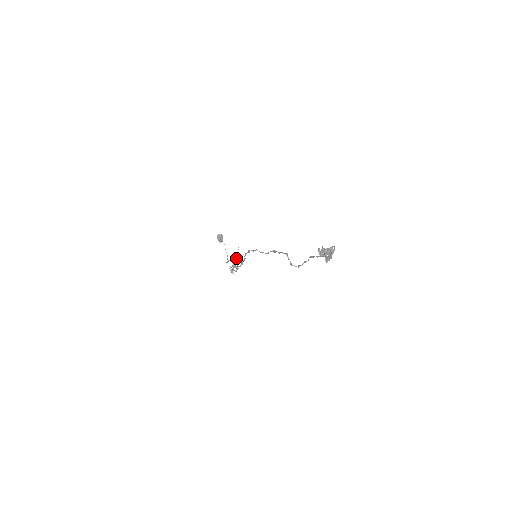
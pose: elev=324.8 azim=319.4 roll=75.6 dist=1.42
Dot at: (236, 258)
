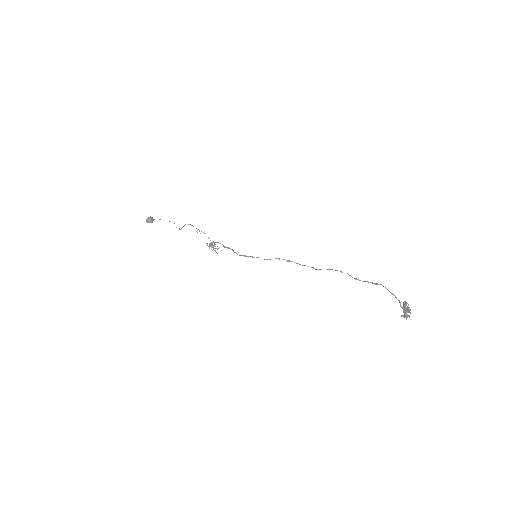
Dot at: (217, 249)
